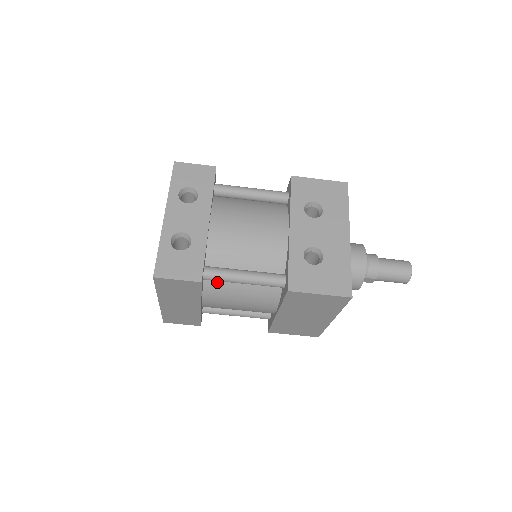
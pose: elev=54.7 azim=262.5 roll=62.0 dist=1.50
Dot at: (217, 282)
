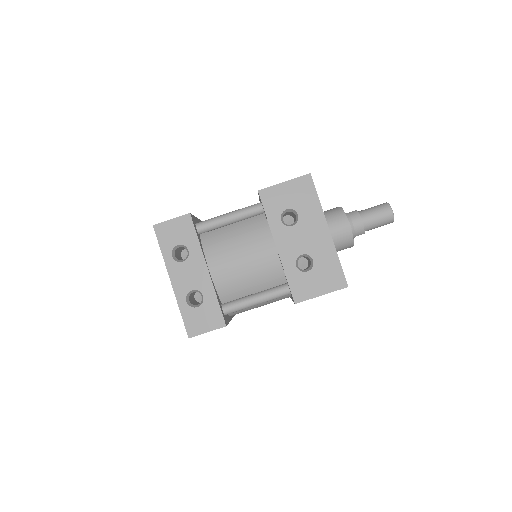
Dot at: occluded
